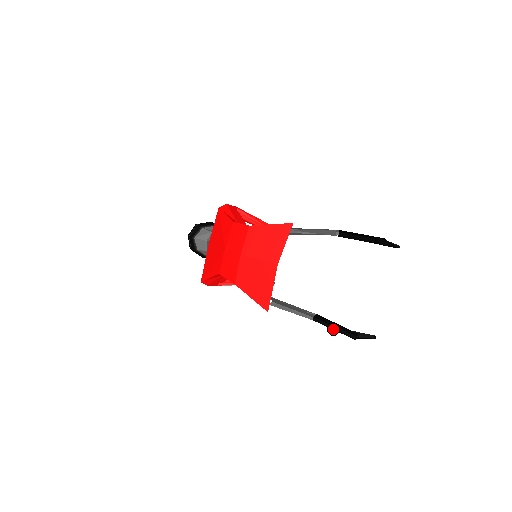
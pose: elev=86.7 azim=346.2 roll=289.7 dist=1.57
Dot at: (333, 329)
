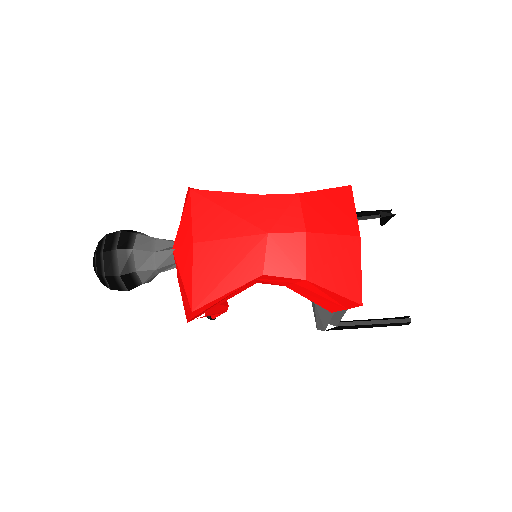
Dot at: (374, 324)
